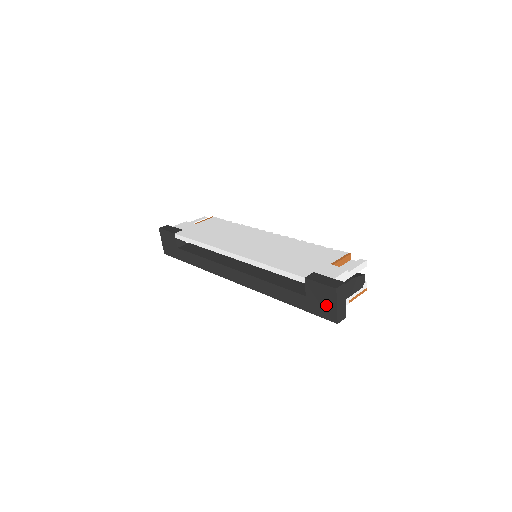
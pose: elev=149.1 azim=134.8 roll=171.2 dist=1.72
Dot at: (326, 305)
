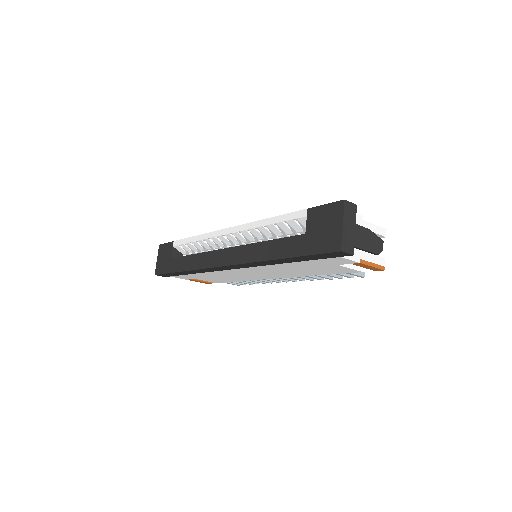
Dot at: (329, 231)
